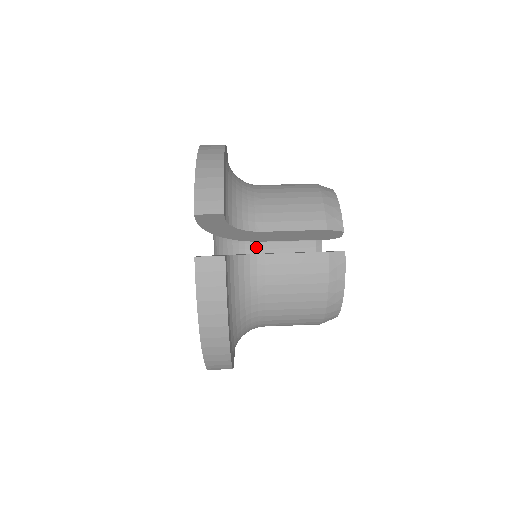
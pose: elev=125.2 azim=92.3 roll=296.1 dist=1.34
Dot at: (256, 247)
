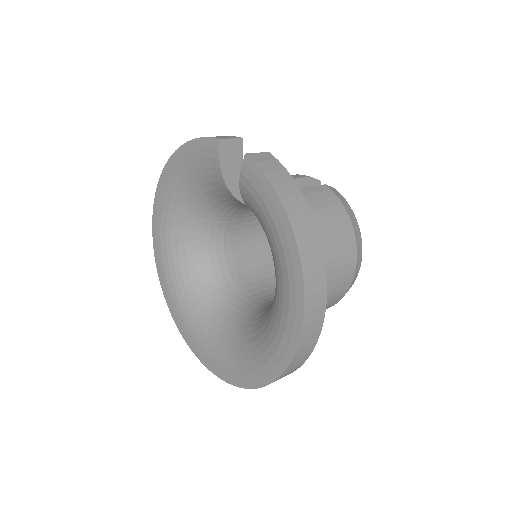
Dot at: (239, 284)
